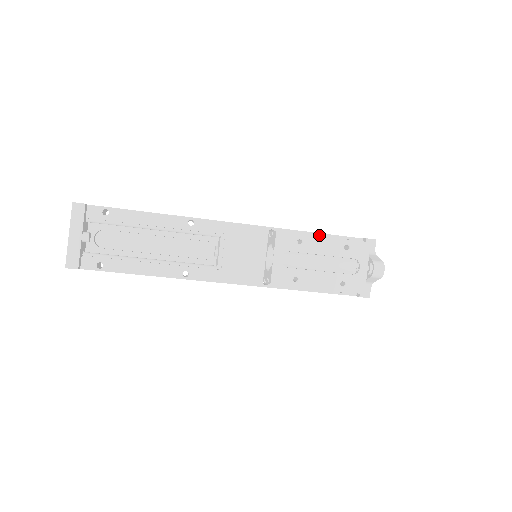
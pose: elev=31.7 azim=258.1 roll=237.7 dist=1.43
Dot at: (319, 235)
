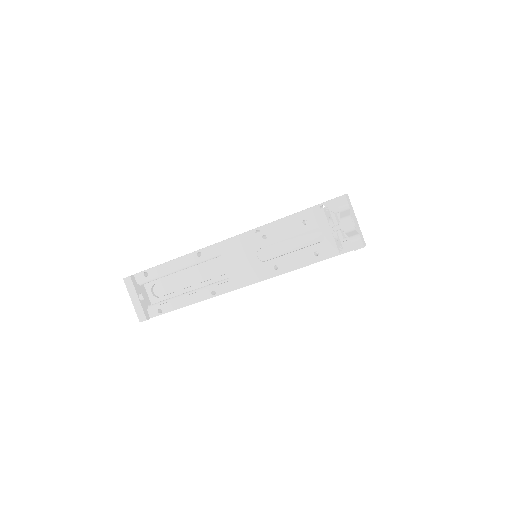
Dot at: (296, 215)
